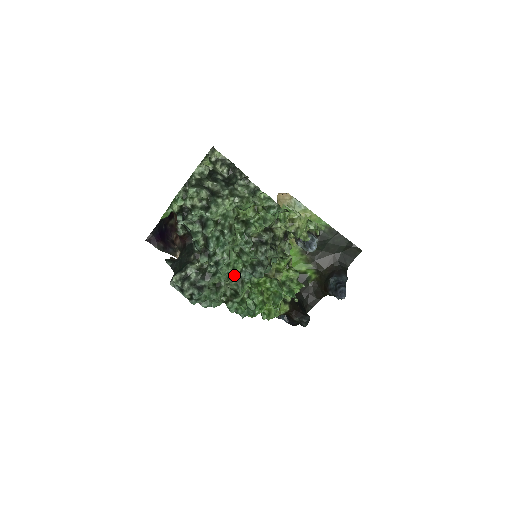
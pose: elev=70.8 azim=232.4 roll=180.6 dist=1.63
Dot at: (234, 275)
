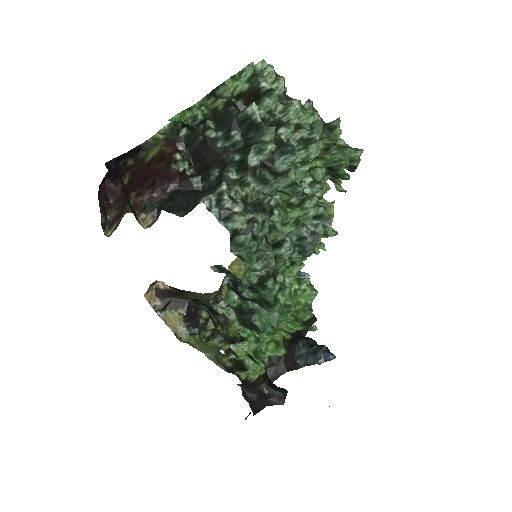
Dot at: occluded
